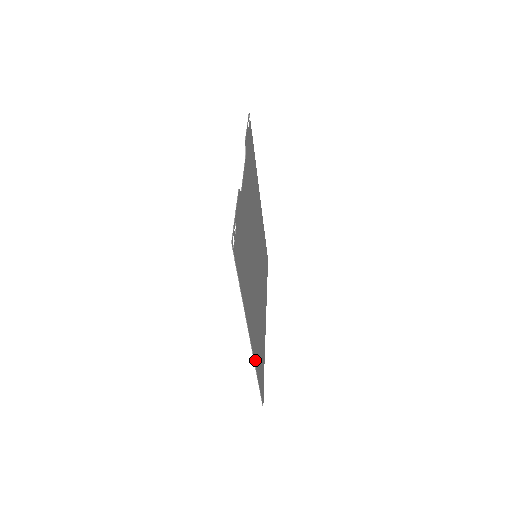
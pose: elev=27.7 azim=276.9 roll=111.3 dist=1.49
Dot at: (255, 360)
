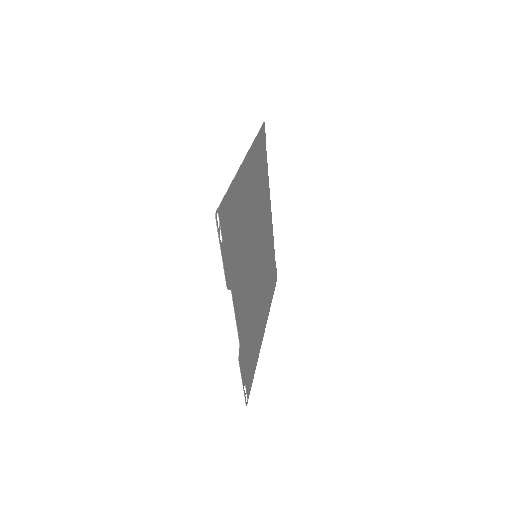
Dot at: (268, 309)
